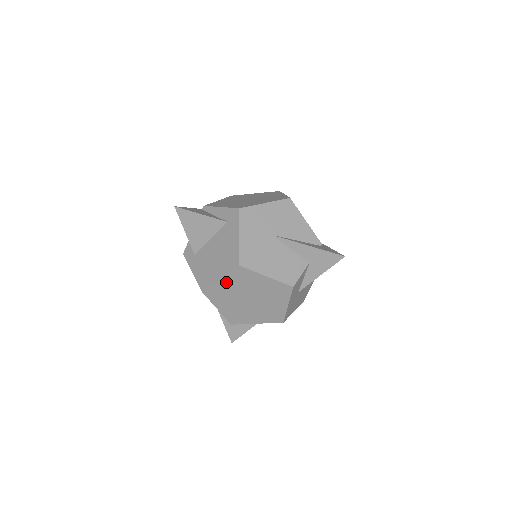
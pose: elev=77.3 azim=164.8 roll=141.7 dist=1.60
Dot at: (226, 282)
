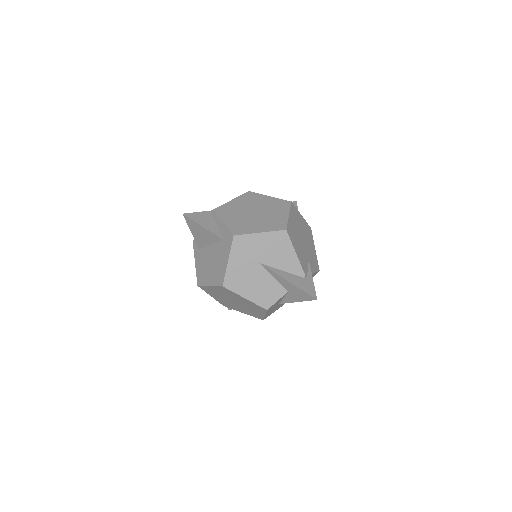
Dot at: (214, 289)
